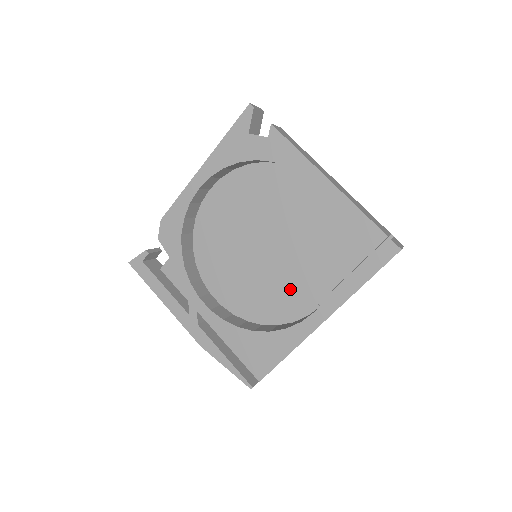
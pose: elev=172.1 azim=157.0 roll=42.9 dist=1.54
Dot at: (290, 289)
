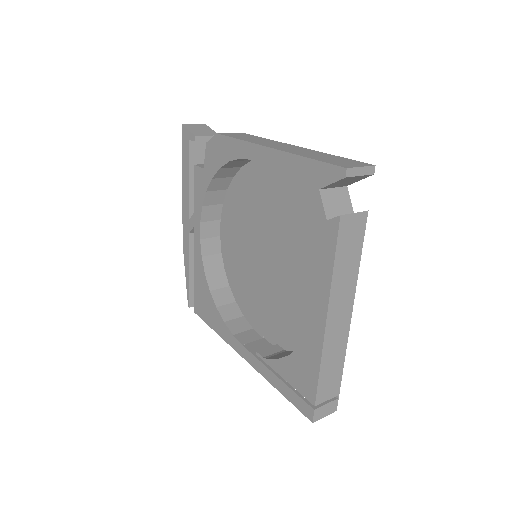
Dot at: (258, 302)
